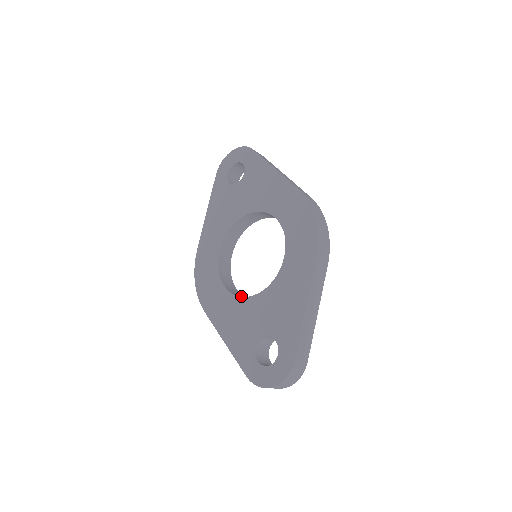
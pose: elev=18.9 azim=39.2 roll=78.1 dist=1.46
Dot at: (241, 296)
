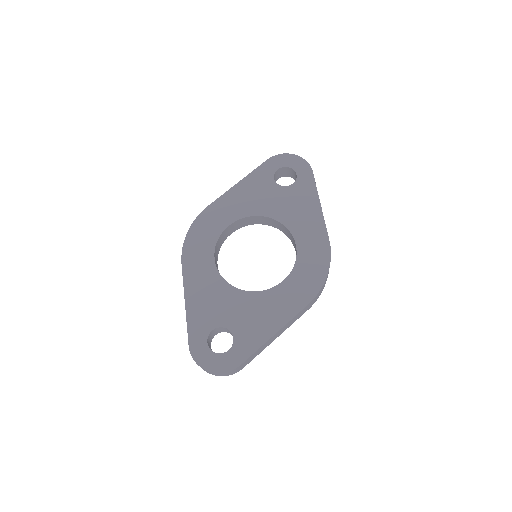
Dot at: occluded
